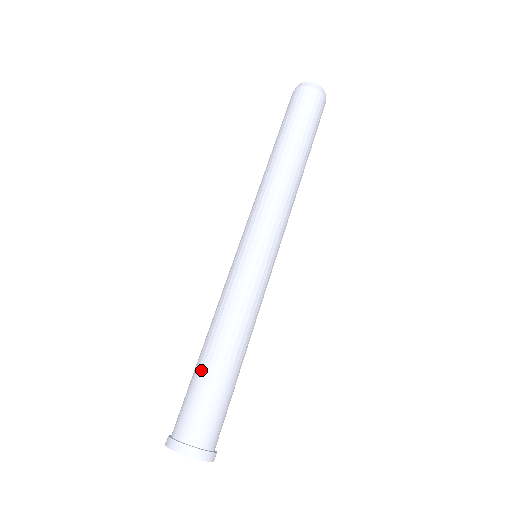
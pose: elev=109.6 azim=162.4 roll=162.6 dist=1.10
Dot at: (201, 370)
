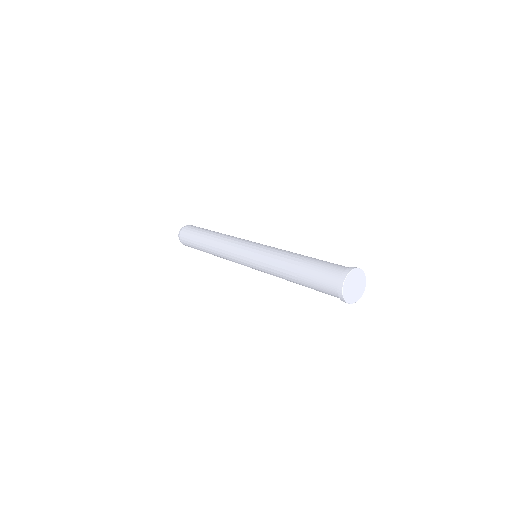
Dot at: (309, 262)
